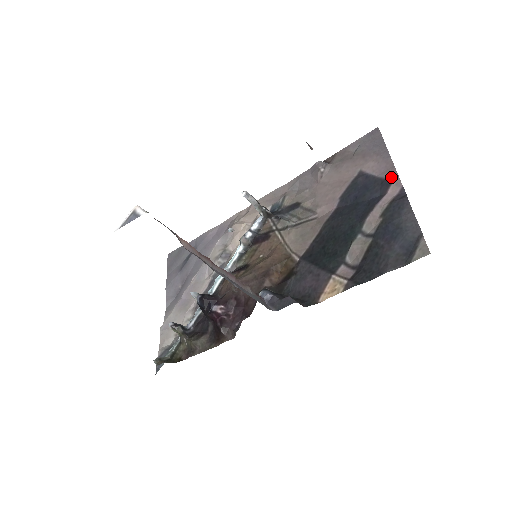
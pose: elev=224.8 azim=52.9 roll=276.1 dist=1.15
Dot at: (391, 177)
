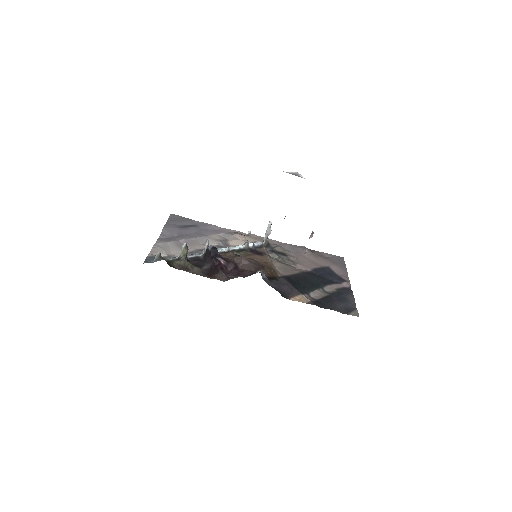
Dot at: (346, 279)
